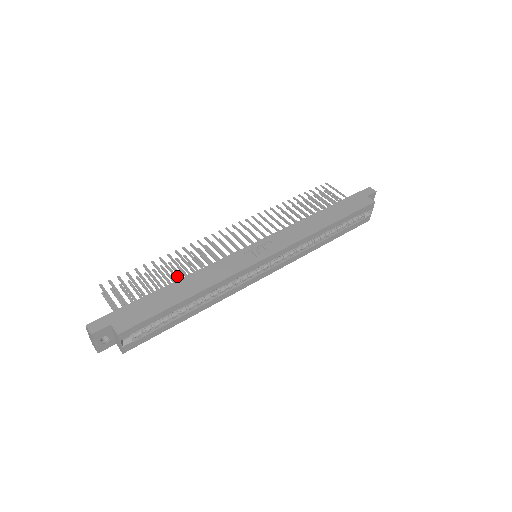
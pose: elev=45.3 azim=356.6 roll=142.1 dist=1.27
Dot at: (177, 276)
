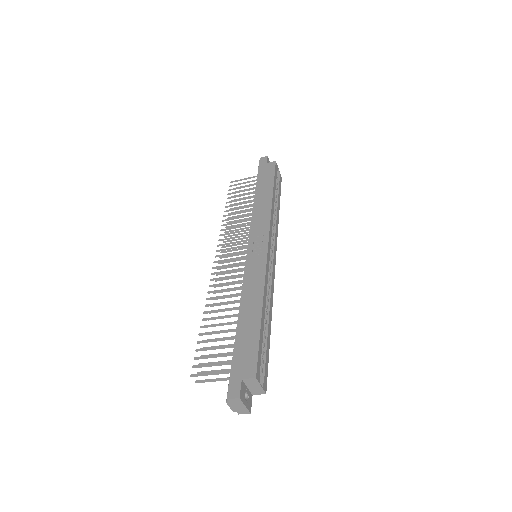
Dot at: (231, 315)
